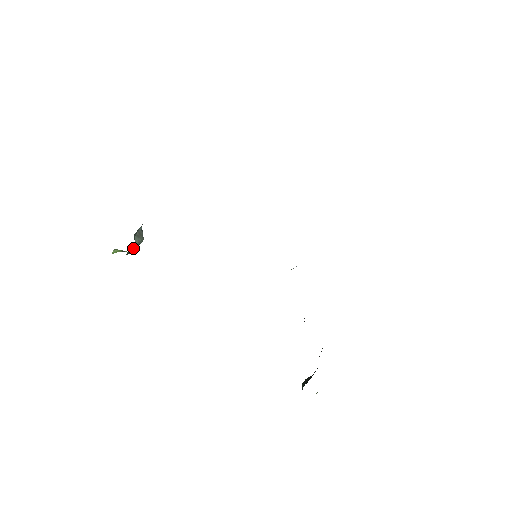
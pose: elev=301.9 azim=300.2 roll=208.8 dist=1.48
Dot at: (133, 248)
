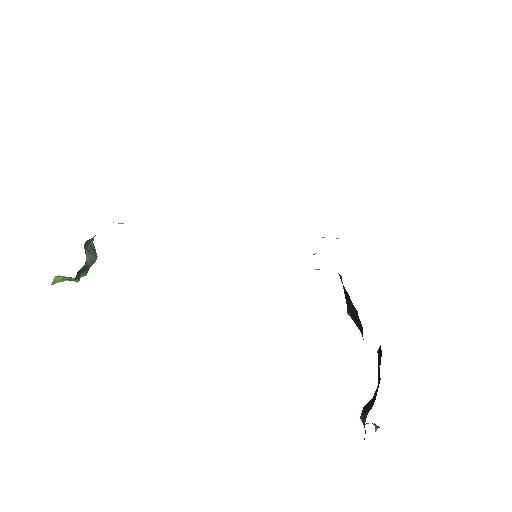
Dot at: (83, 269)
